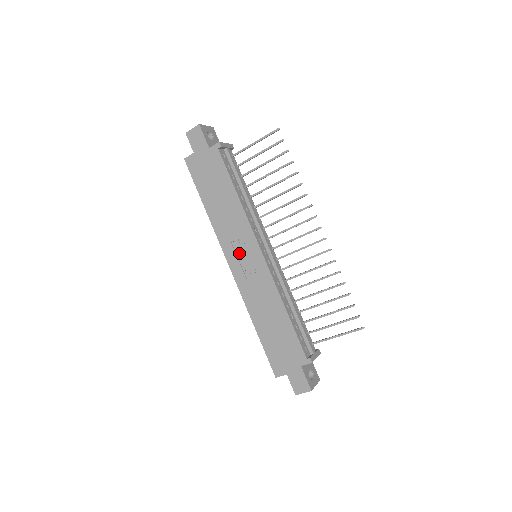
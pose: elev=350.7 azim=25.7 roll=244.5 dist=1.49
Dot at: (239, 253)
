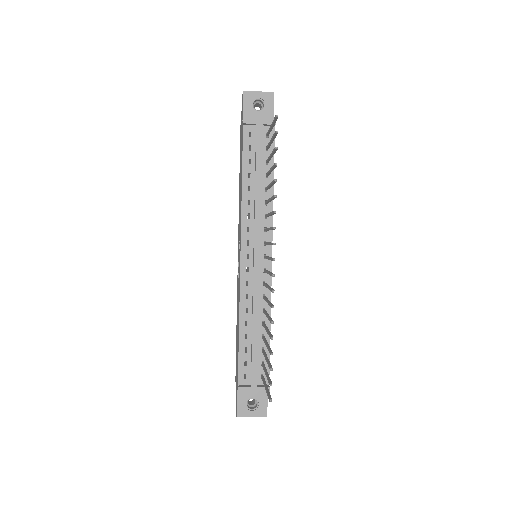
Dot at: occluded
